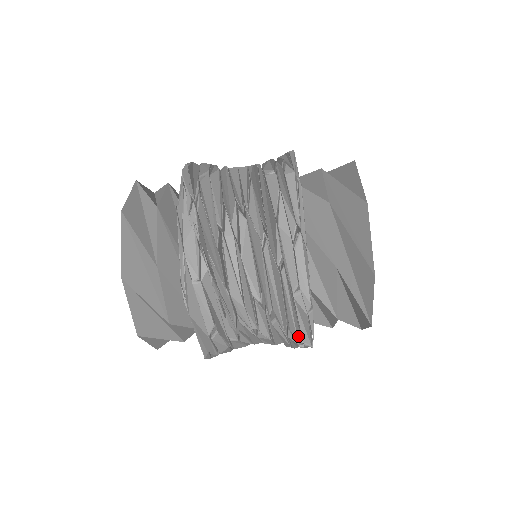
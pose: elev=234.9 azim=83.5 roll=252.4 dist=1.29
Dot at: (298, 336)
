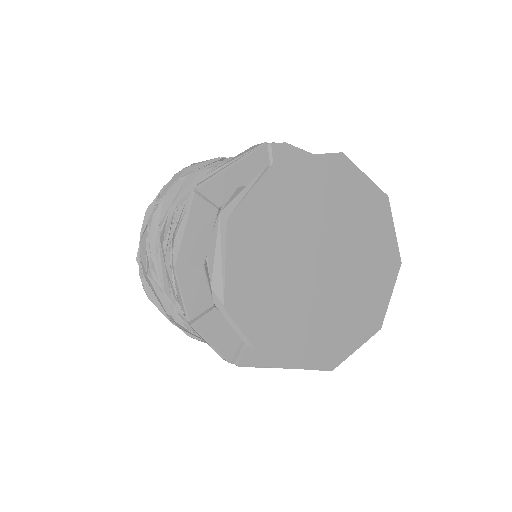
Dot at: occluded
